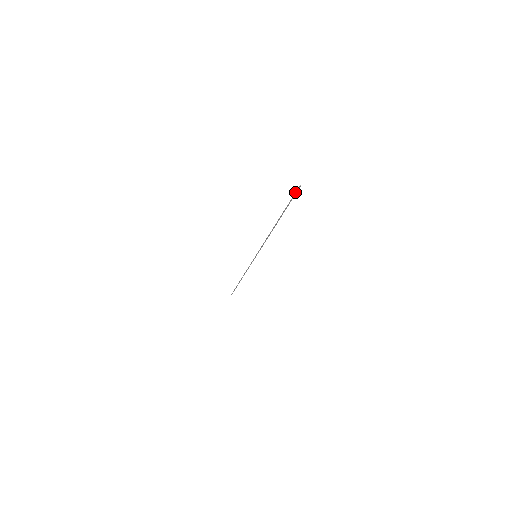
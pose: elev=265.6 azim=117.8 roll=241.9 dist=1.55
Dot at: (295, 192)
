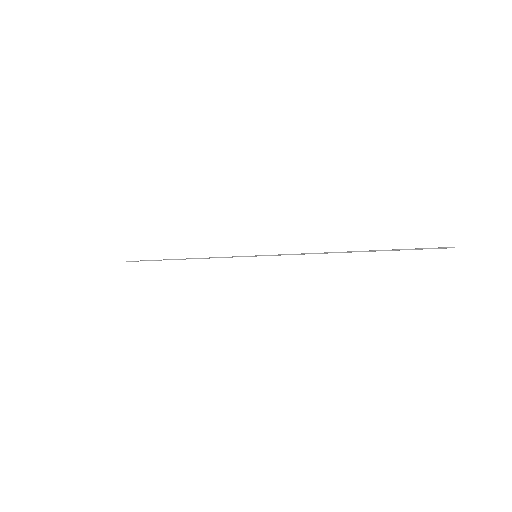
Dot at: occluded
